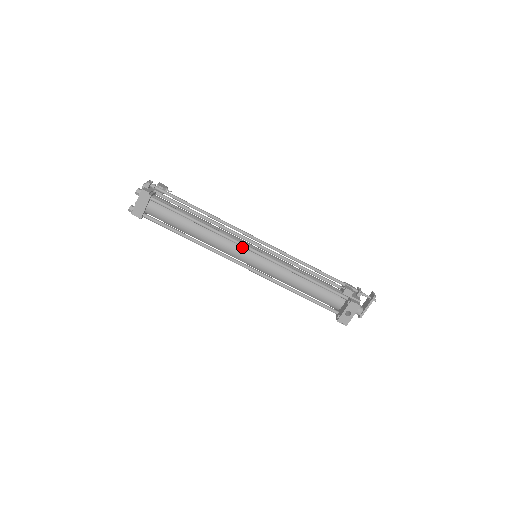
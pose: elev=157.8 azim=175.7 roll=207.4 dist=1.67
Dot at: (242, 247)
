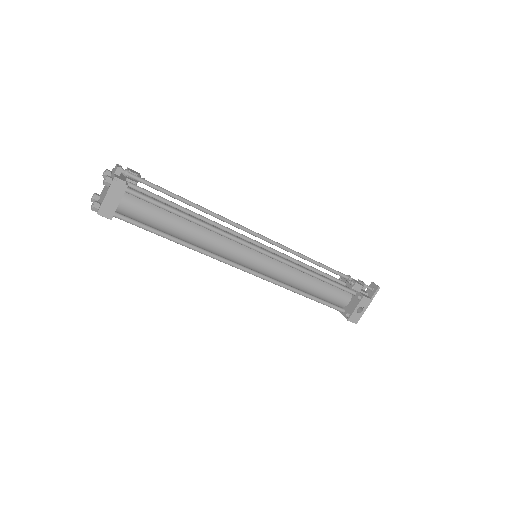
Dot at: (244, 247)
